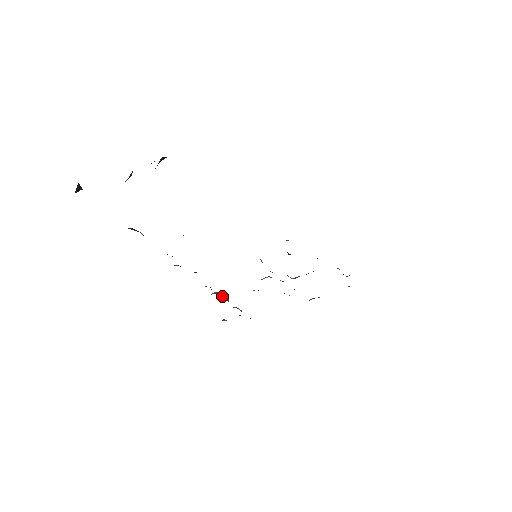
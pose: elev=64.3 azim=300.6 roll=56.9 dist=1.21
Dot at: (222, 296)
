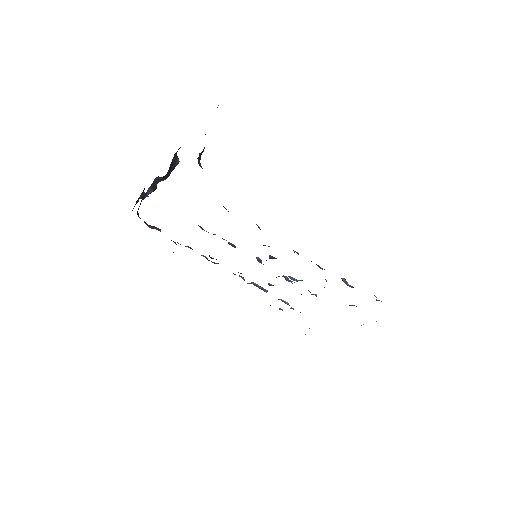
Dot at: occluded
